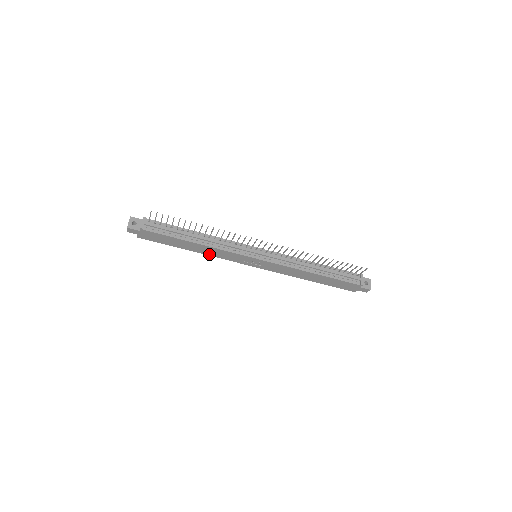
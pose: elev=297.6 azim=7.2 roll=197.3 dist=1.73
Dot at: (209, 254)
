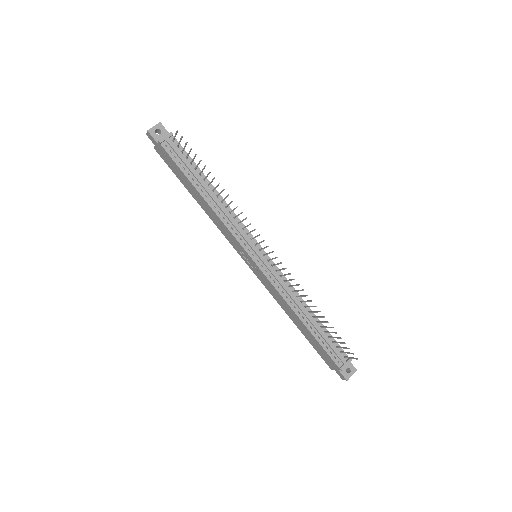
Dot at: (212, 218)
